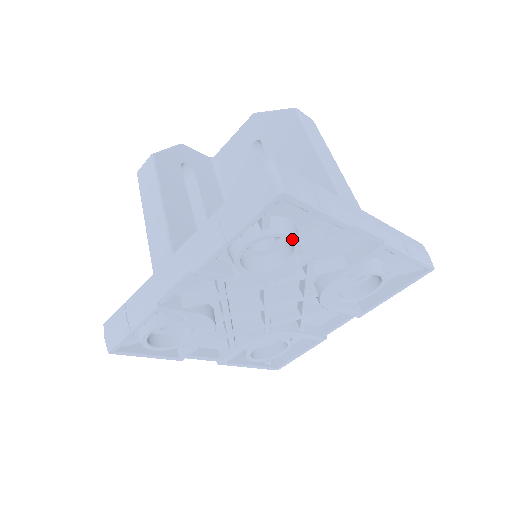
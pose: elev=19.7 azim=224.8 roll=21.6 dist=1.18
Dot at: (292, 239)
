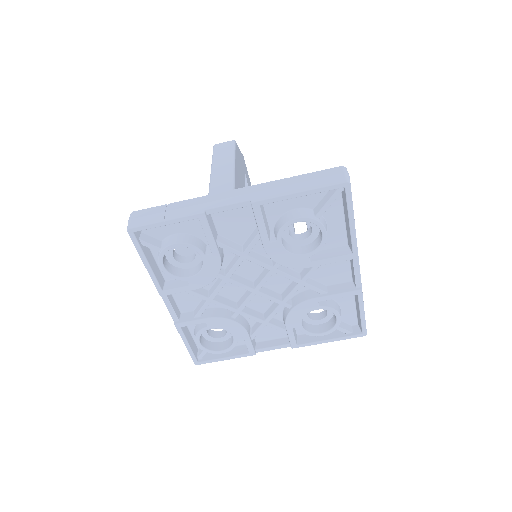
Dot at: (179, 245)
